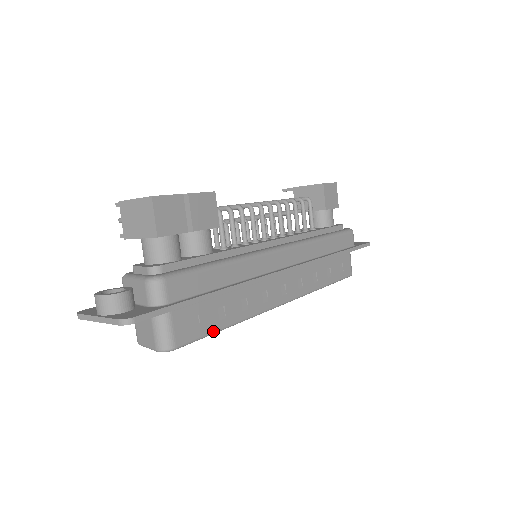
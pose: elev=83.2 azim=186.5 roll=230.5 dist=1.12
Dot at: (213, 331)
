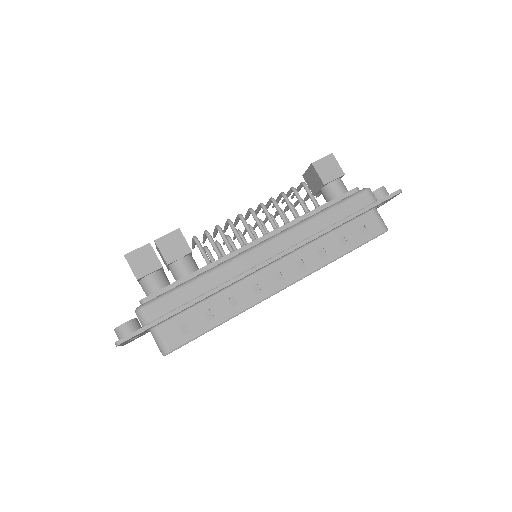
Dot at: (204, 331)
